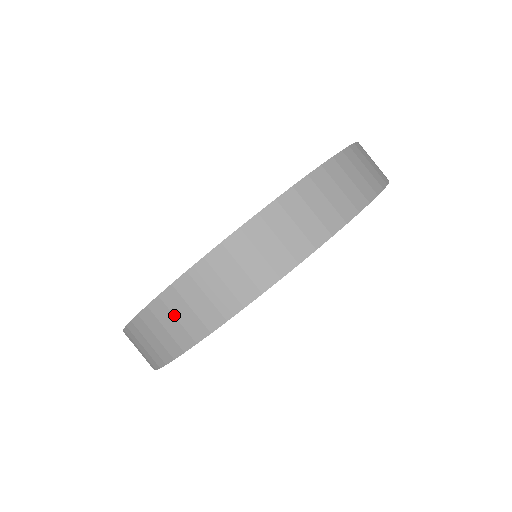
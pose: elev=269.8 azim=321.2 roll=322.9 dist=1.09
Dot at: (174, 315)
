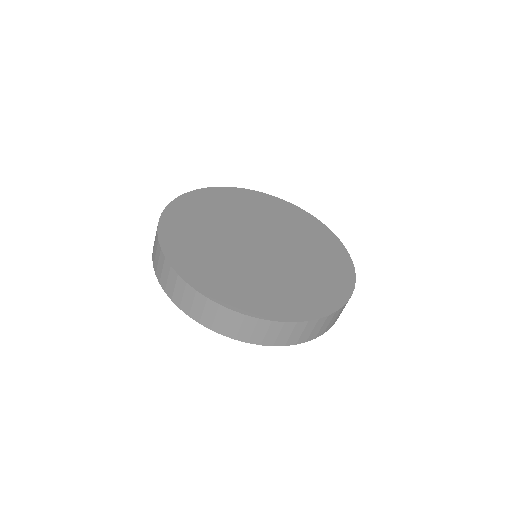
Dot at: (175, 285)
